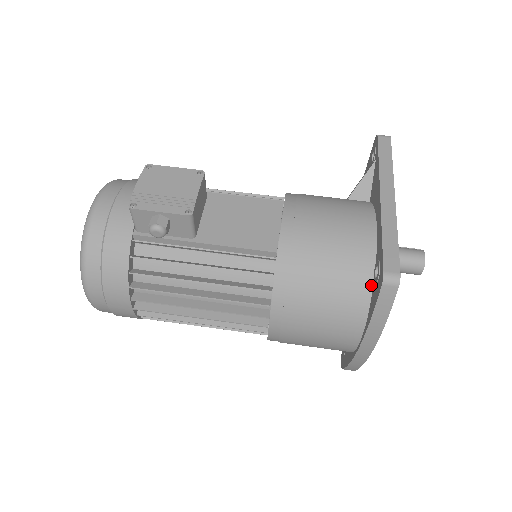
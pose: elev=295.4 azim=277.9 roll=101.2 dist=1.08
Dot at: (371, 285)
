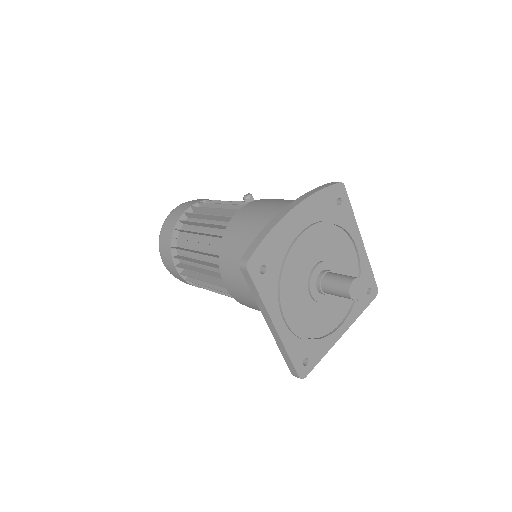
Dot at: occluded
